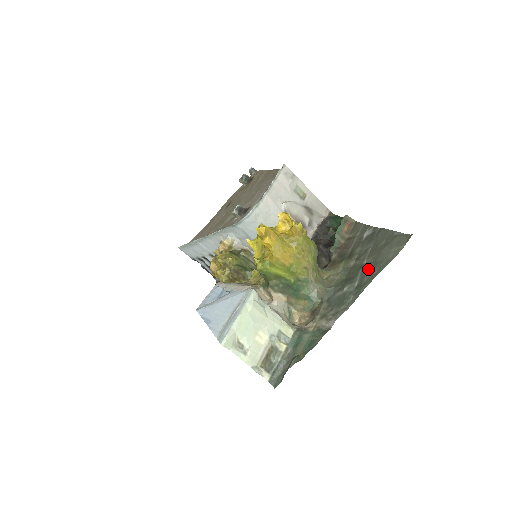
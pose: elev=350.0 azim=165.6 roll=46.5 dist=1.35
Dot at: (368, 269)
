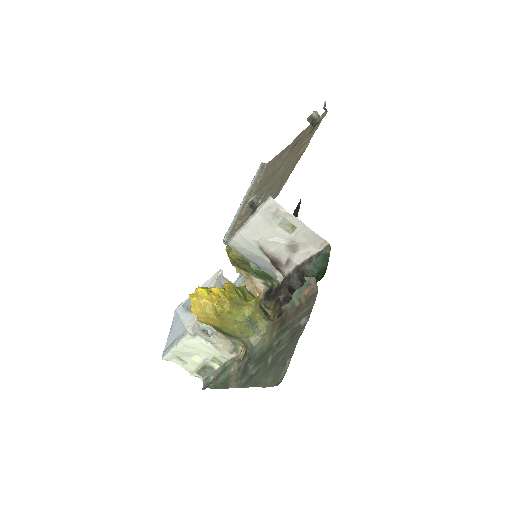
Dot at: (261, 370)
